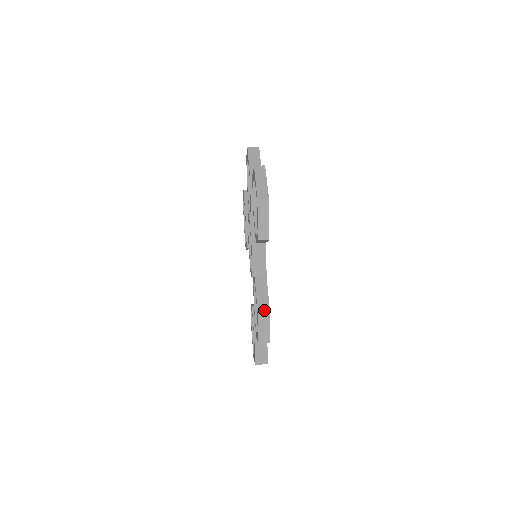
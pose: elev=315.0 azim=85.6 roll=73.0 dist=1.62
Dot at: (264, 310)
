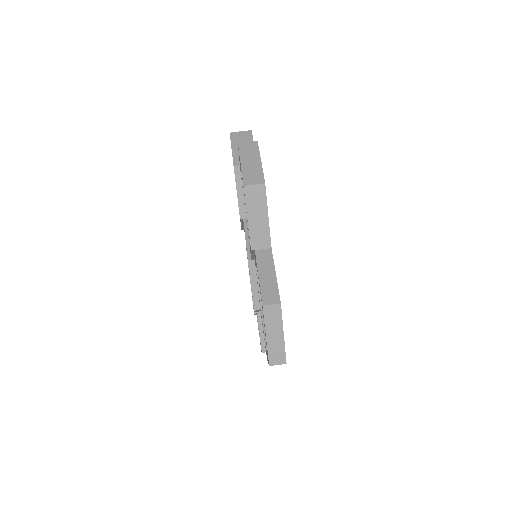
Dot at: occluded
